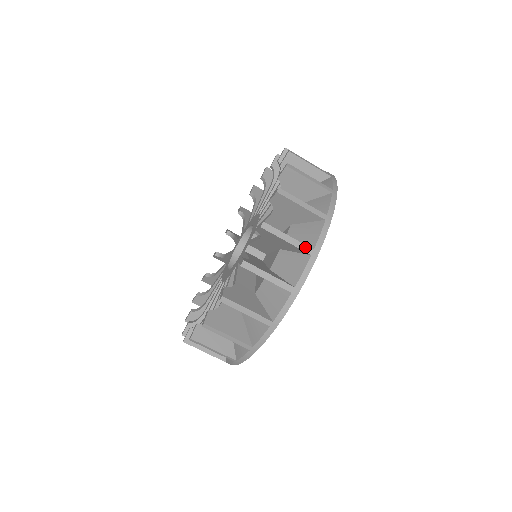
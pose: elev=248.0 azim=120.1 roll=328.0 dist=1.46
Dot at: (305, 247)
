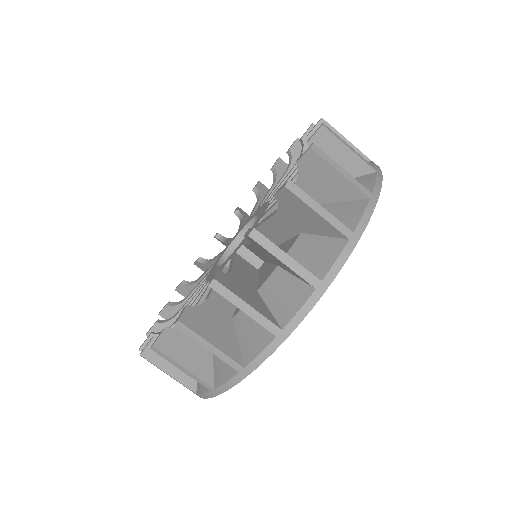
Dot at: occluded
